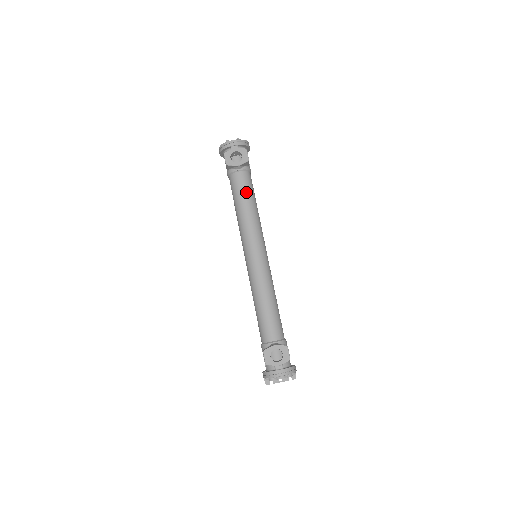
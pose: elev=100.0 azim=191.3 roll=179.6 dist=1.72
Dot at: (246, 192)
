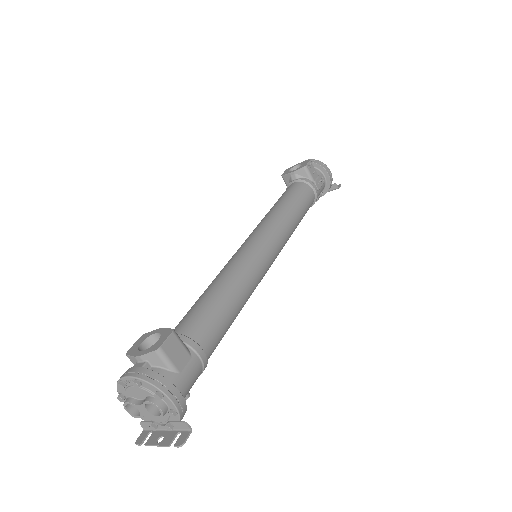
Dot at: (287, 195)
